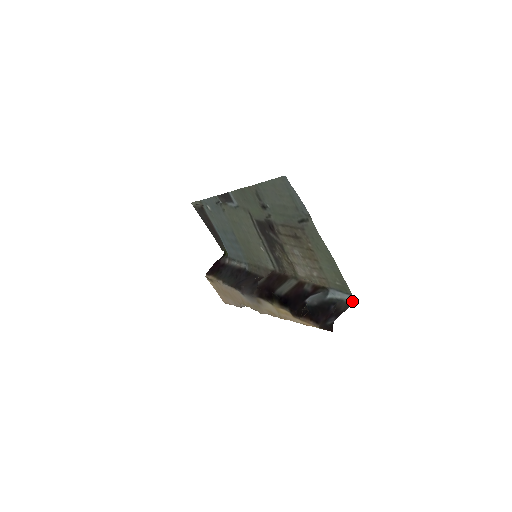
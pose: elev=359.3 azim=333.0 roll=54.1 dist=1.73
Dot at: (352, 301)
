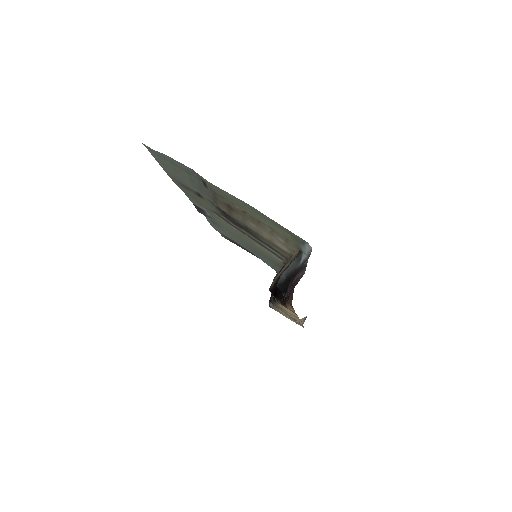
Dot at: (311, 250)
